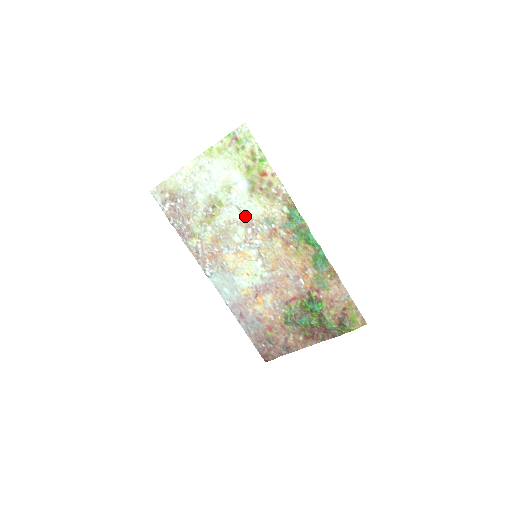
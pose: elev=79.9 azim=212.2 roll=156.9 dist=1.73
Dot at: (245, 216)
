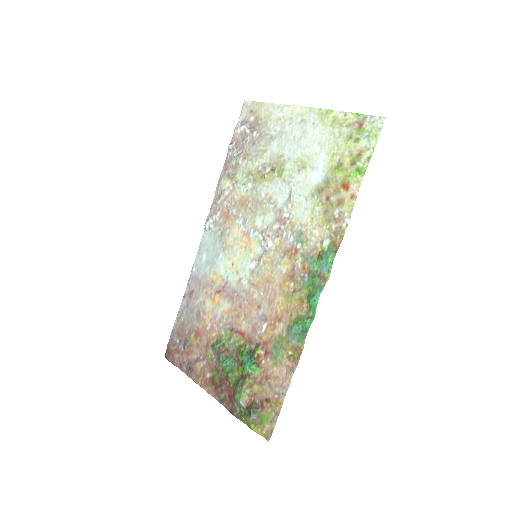
Dot at: (287, 208)
